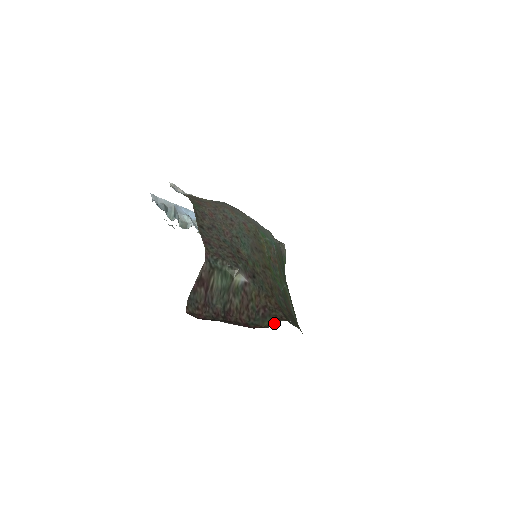
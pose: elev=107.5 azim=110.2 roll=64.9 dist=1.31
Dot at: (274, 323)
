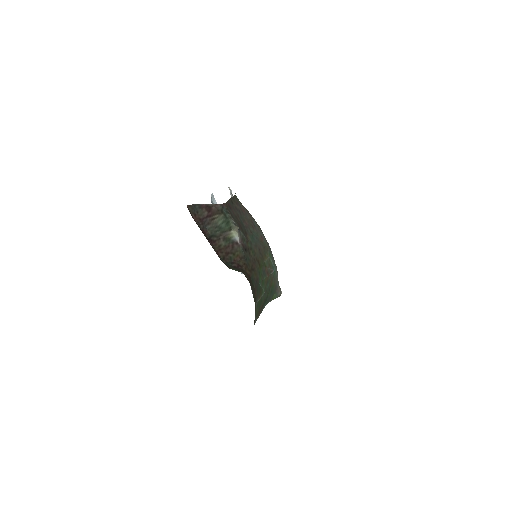
Dot at: occluded
